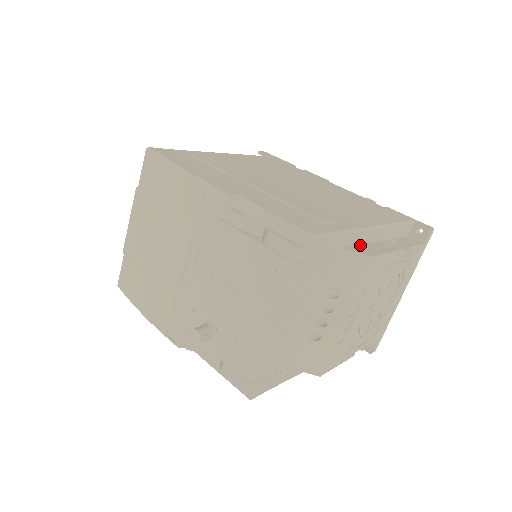
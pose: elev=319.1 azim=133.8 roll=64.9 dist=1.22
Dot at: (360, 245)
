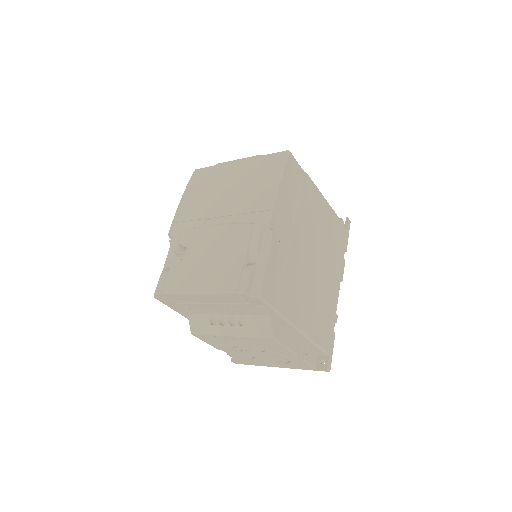
Dot at: (282, 326)
